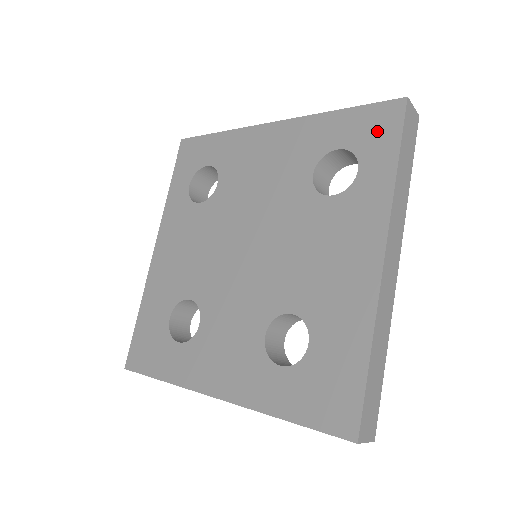
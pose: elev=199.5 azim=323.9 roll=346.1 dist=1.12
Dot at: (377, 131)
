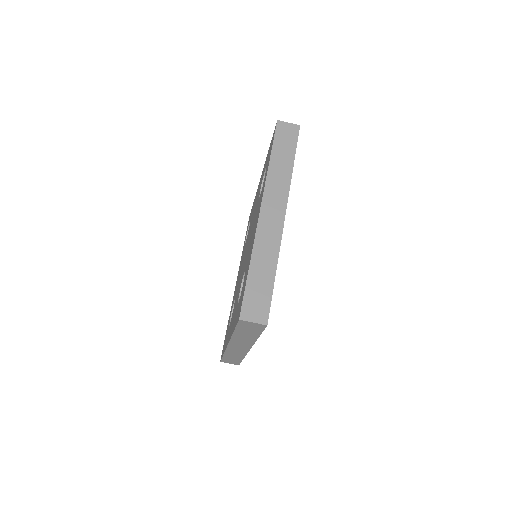
Dot at: occluded
